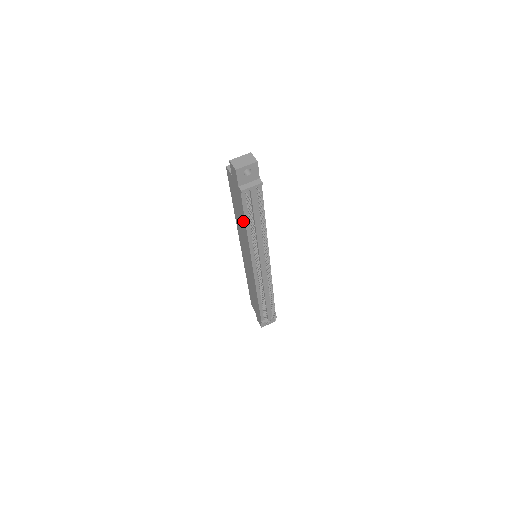
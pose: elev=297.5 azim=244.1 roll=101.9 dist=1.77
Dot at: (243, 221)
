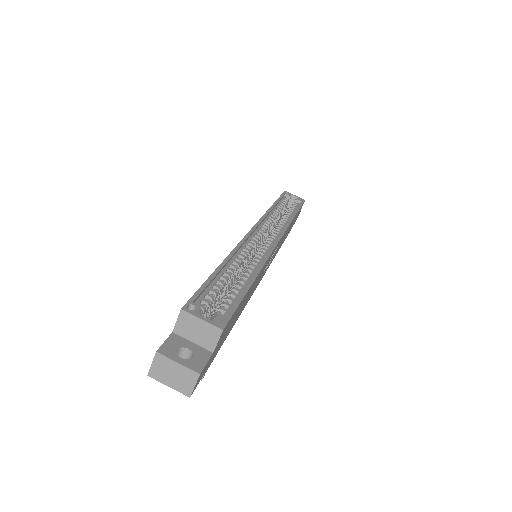
Dot at: occluded
